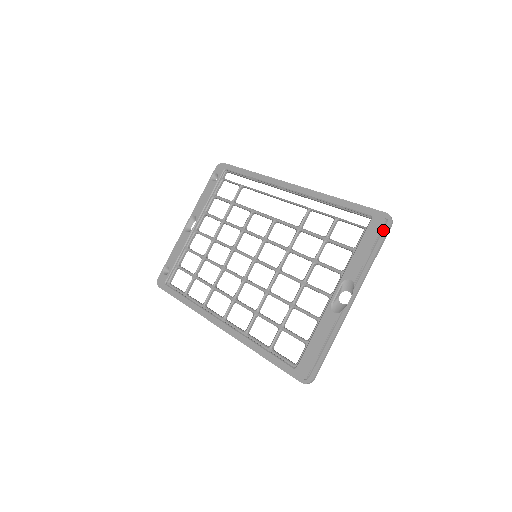
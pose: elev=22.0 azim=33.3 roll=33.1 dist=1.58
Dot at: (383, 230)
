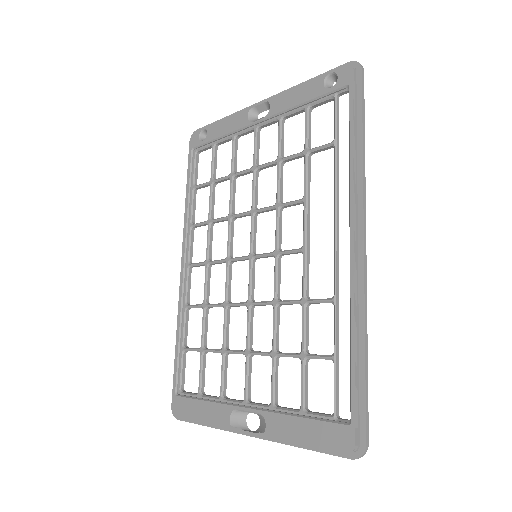
Dot at: (340, 449)
